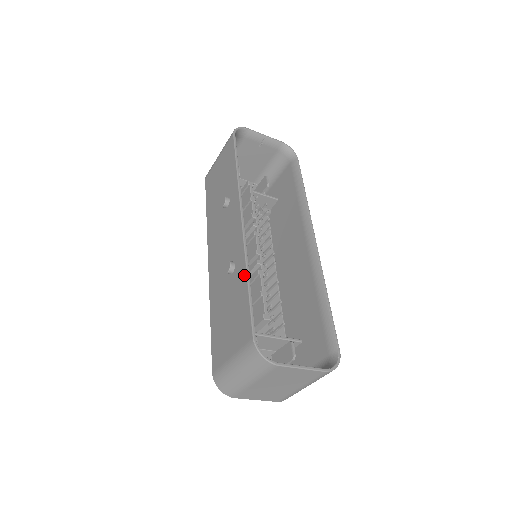
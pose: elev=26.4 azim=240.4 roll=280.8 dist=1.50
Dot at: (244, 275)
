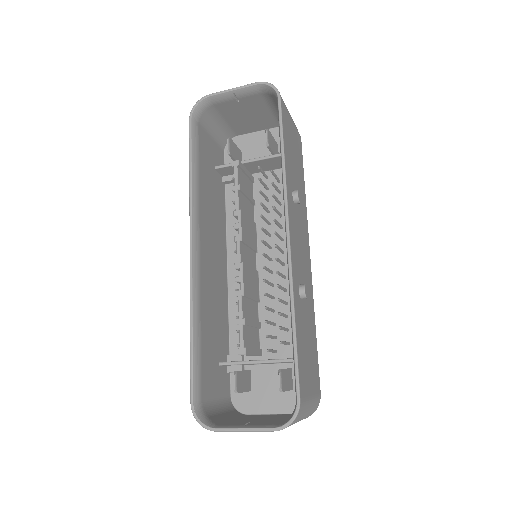
Dot at: (192, 324)
